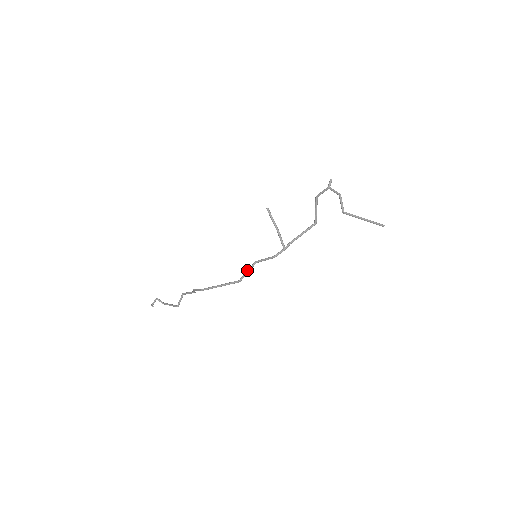
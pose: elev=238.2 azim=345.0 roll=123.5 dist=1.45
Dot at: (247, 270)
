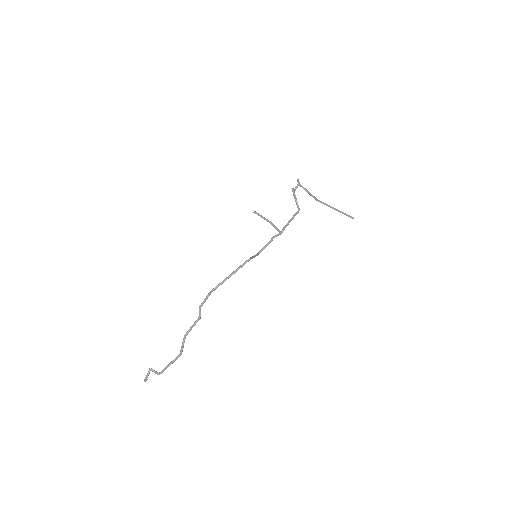
Dot at: occluded
